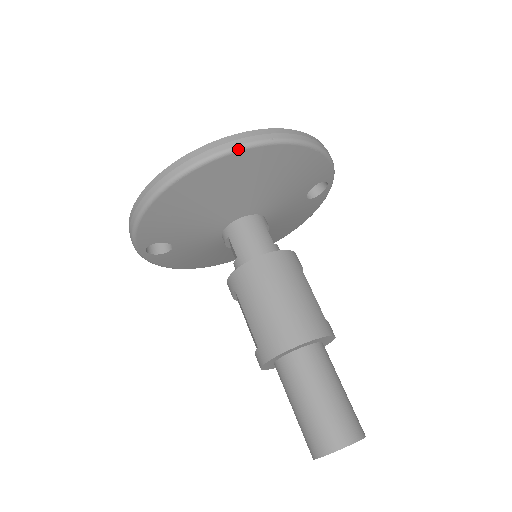
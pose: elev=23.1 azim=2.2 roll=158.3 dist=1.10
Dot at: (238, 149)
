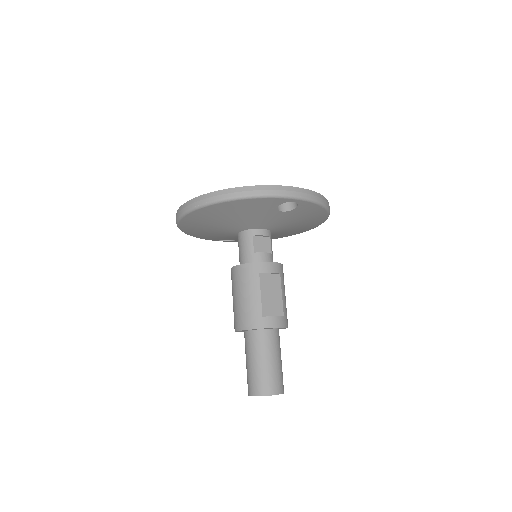
Dot at: (185, 214)
